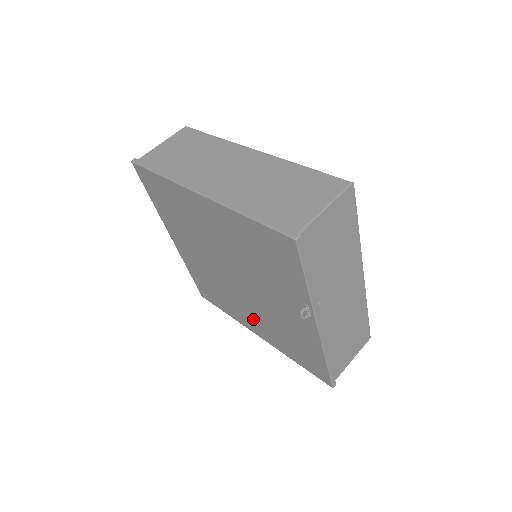
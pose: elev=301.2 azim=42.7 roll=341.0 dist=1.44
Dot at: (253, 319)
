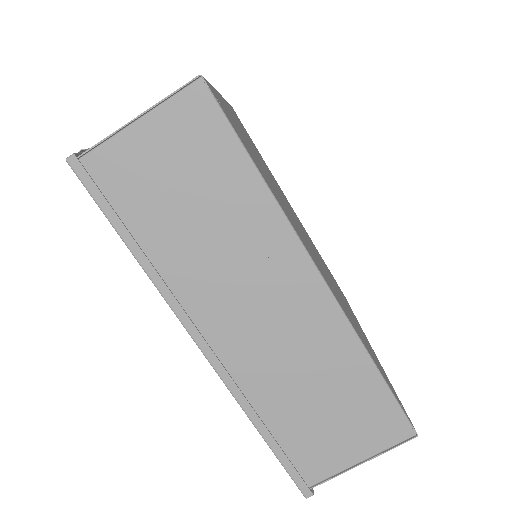
Dot at: occluded
